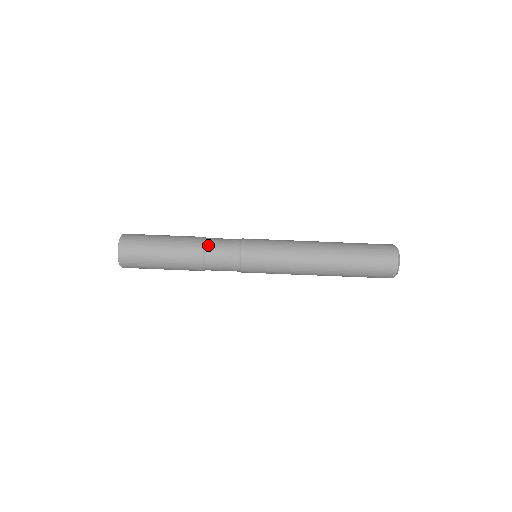
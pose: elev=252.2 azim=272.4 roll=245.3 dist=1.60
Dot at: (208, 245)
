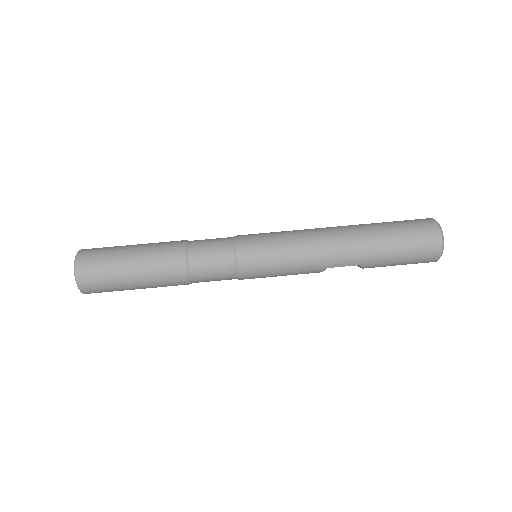
Dot at: (192, 241)
